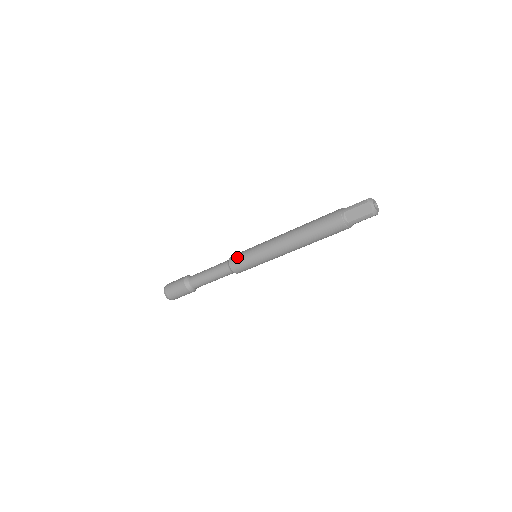
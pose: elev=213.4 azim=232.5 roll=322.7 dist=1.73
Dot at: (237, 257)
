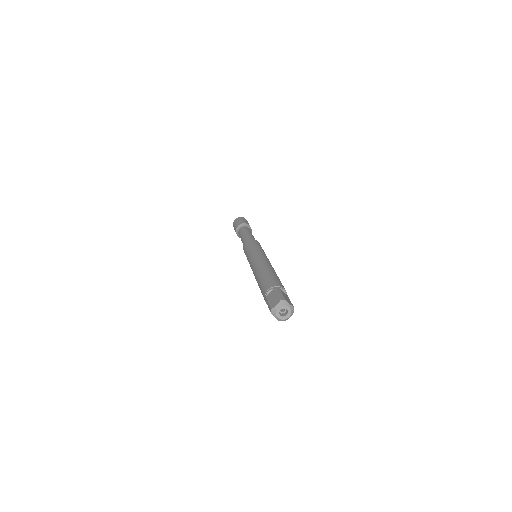
Dot at: (244, 252)
